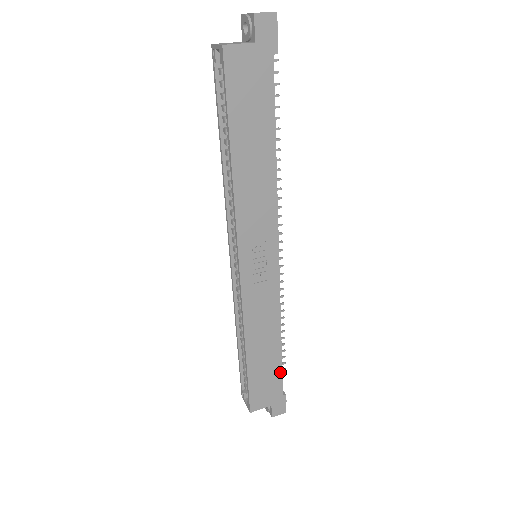
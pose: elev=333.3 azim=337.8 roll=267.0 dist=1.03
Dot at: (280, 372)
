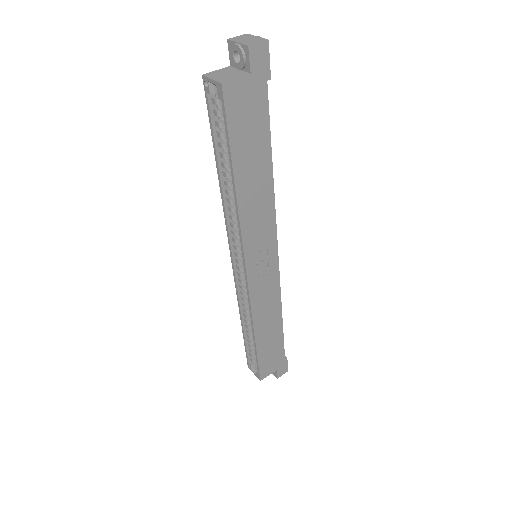
Dot at: (282, 343)
